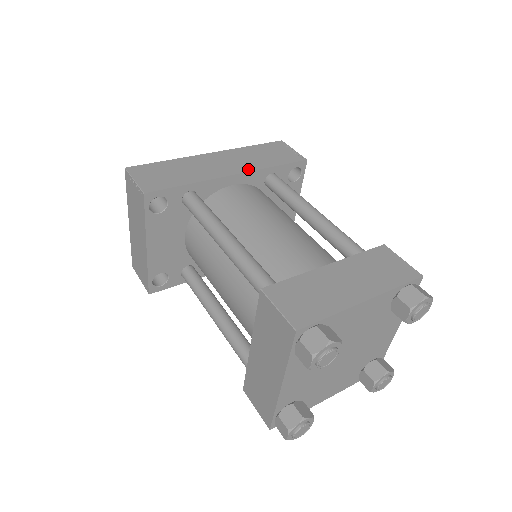
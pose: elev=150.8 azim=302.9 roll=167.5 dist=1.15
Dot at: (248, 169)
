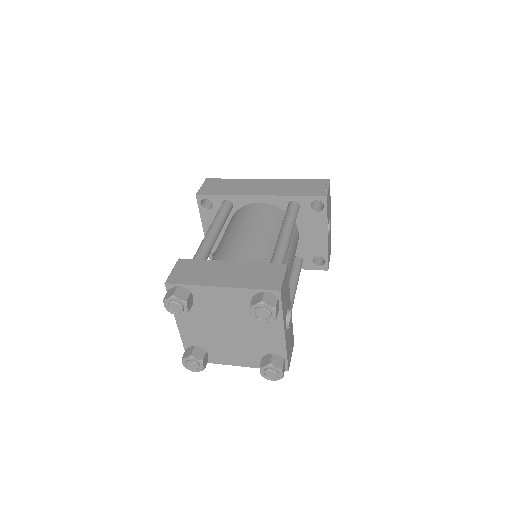
Dot at: (273, 194)
